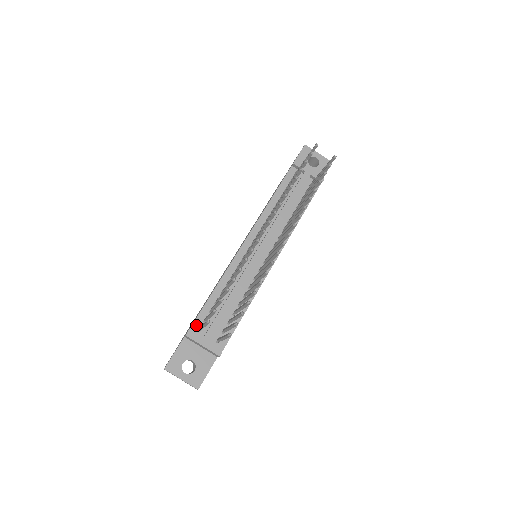
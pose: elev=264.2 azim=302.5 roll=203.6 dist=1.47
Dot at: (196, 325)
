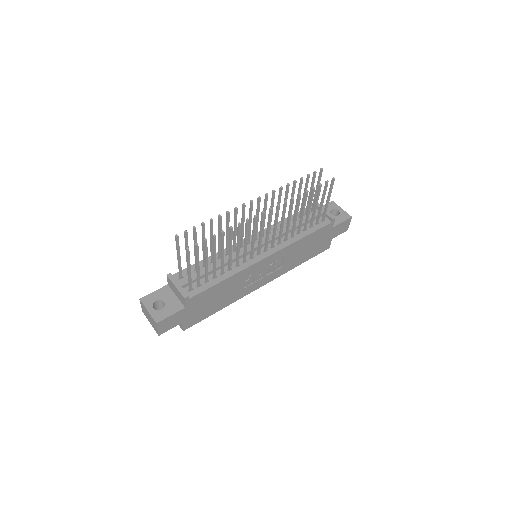
Dot at: occluded
